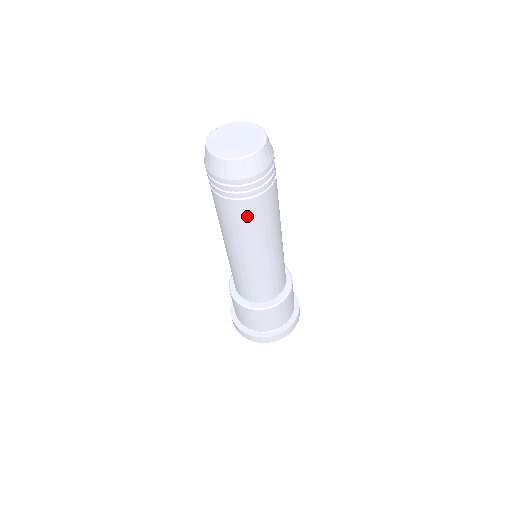
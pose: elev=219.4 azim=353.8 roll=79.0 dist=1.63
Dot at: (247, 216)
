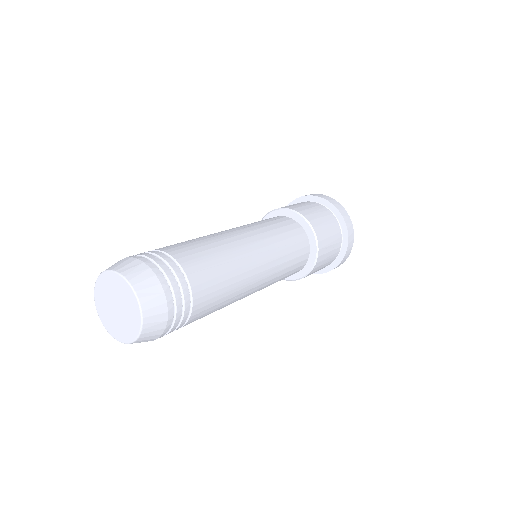
Dot at: occluded
